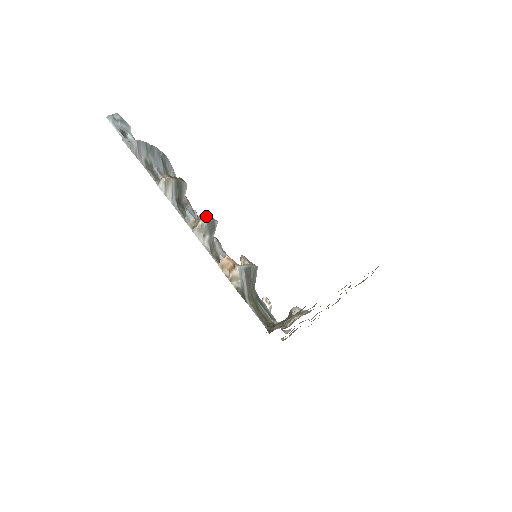
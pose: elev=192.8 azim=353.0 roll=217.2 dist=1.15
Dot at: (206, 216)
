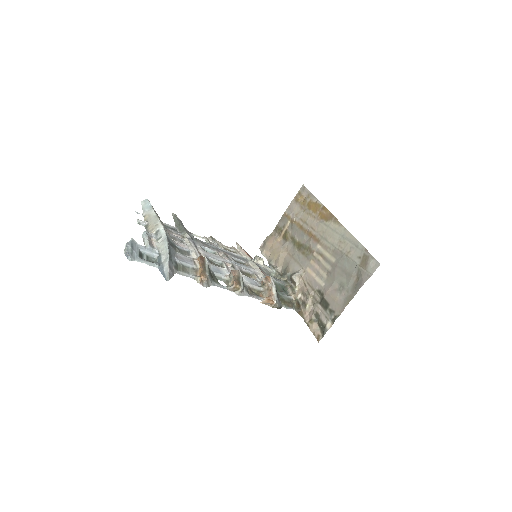
Dot at: (236, 277)
